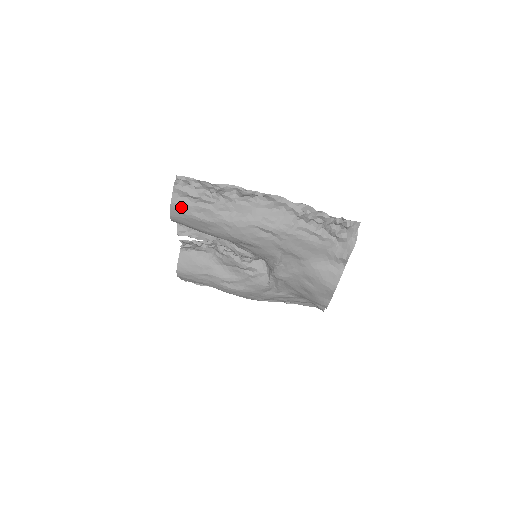
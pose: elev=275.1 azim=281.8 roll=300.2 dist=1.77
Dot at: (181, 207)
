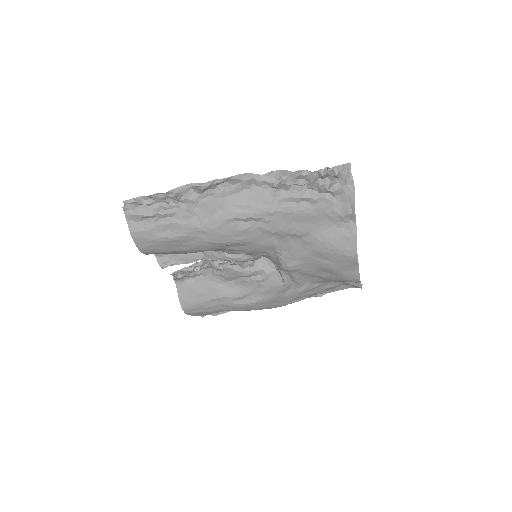
Dot at: (143, 234)
